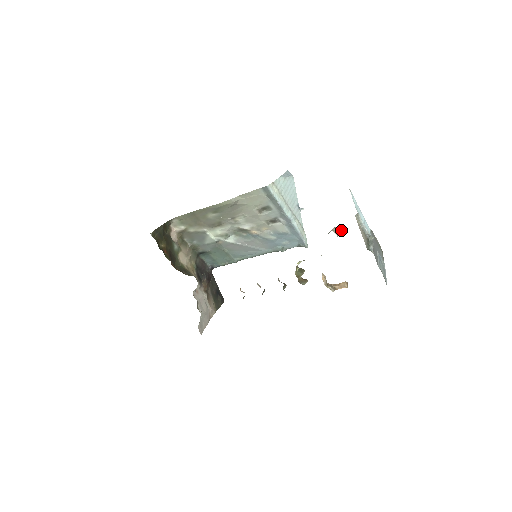
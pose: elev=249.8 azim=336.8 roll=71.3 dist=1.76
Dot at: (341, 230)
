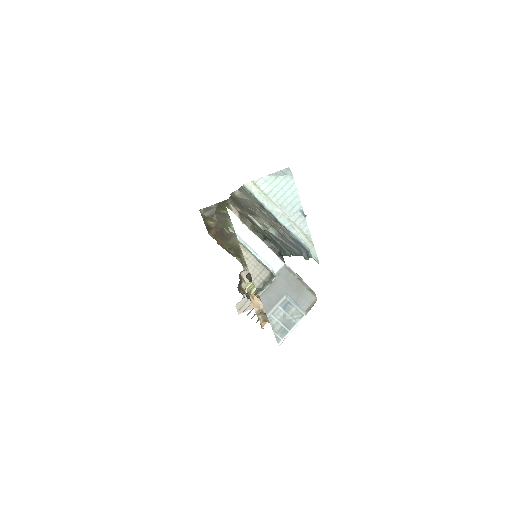
Dot at: occluded
